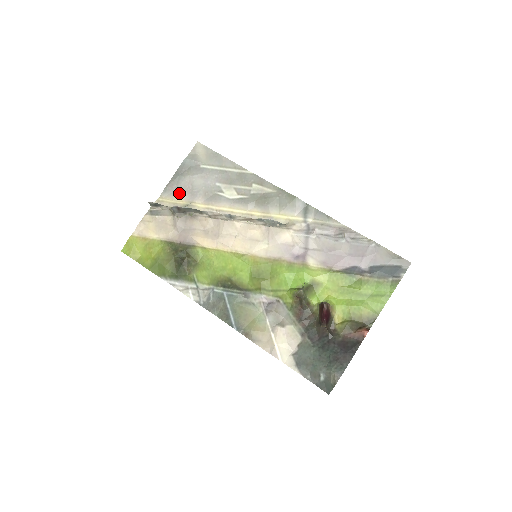
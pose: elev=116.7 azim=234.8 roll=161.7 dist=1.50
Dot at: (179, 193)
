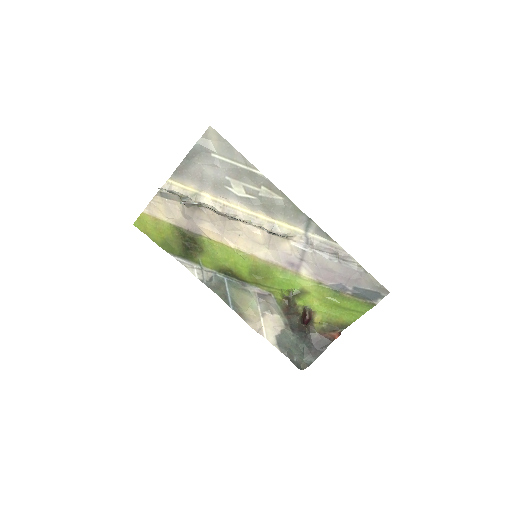
Dot at: (189, 179)
